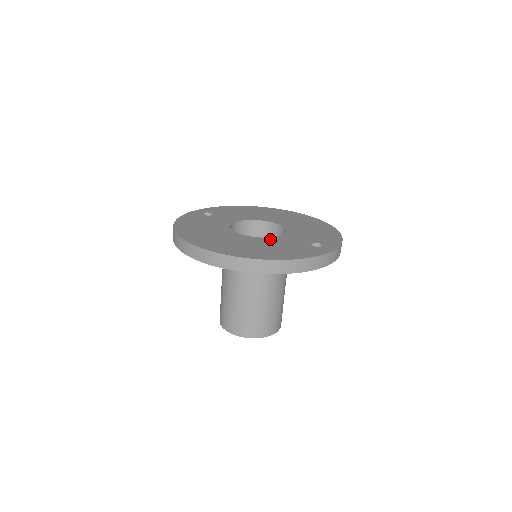
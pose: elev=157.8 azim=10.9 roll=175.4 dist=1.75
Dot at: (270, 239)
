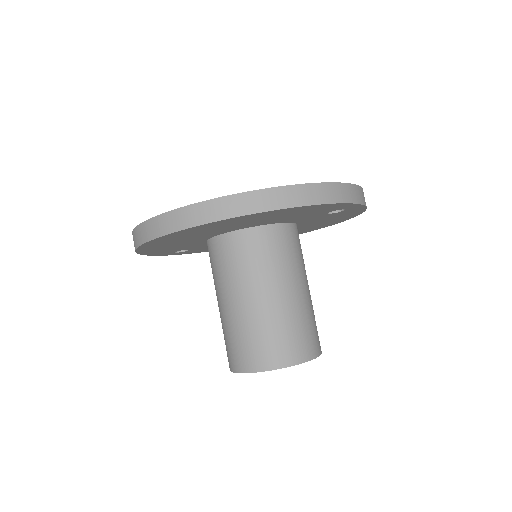
Dot at: occluded
